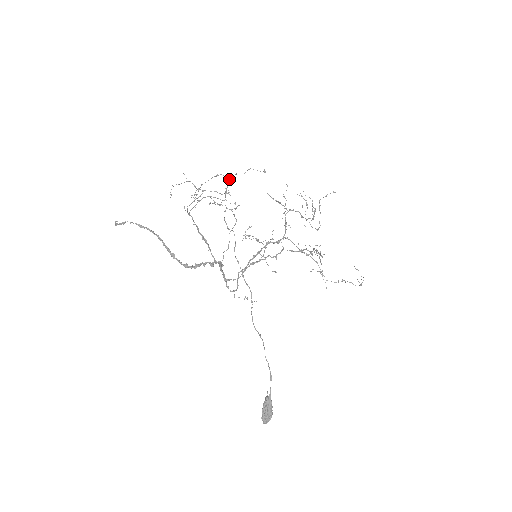
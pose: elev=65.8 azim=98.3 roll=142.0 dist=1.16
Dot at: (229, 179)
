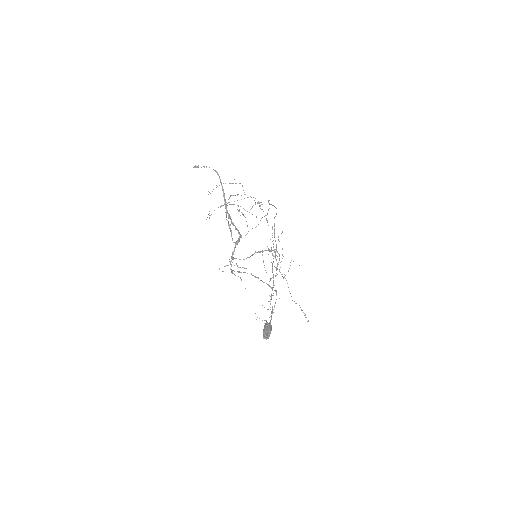
Dot at: (258, 201)
